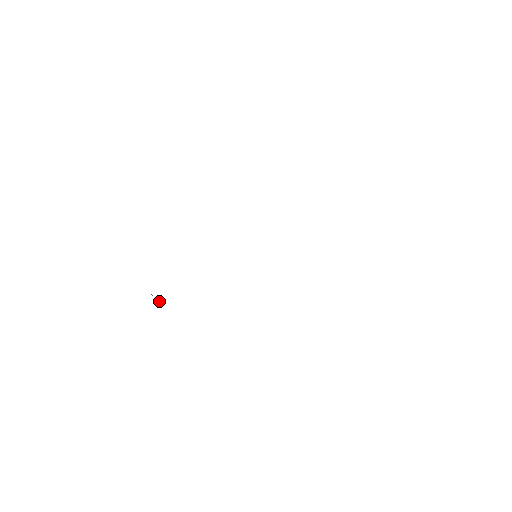
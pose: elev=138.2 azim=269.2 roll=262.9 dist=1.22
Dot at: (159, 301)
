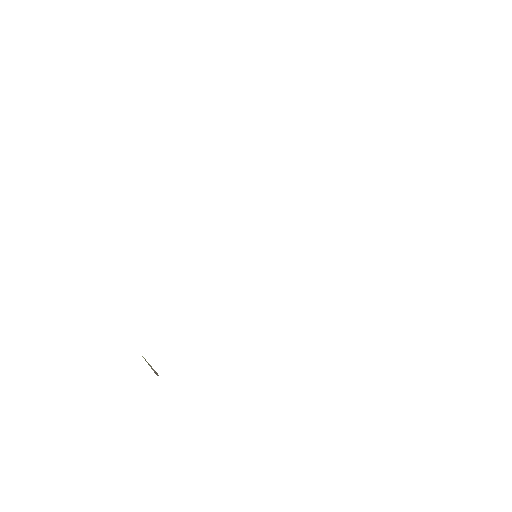
Dot at: (151, 366)
